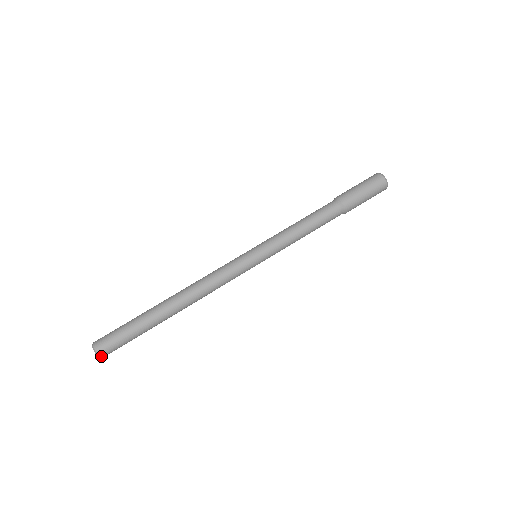
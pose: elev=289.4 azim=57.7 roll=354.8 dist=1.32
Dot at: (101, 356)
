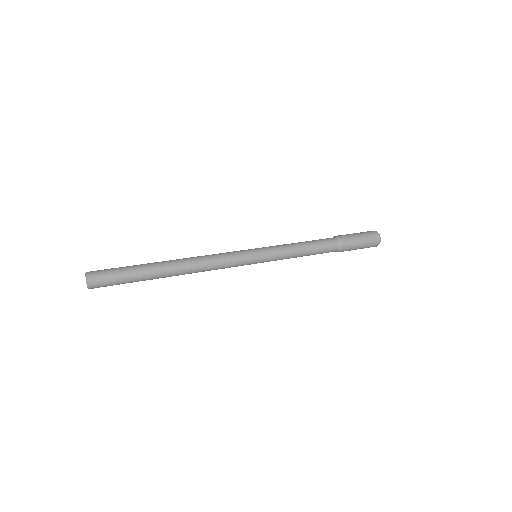
Dot at: (90, 285)
